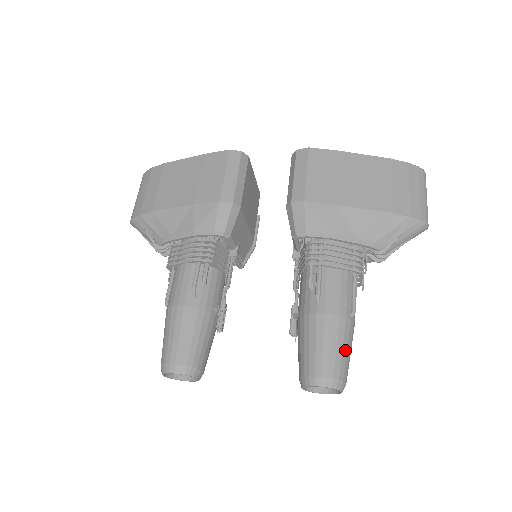
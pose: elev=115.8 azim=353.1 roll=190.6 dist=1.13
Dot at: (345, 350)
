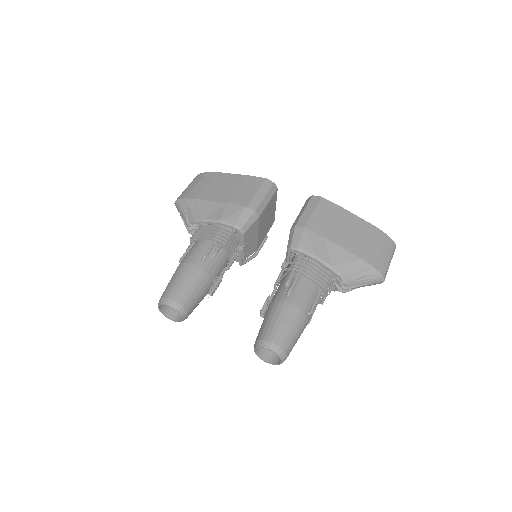
Dot at: (295, 333)
